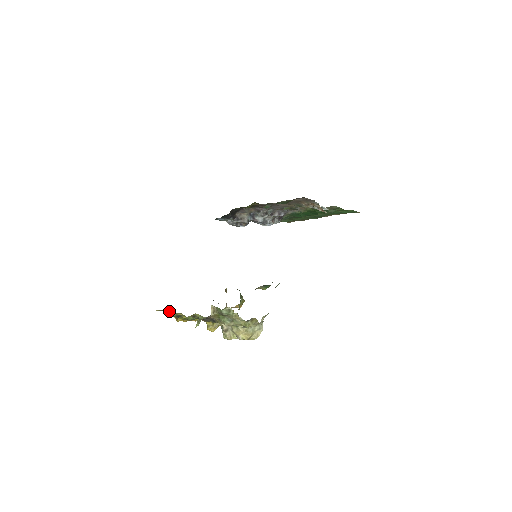
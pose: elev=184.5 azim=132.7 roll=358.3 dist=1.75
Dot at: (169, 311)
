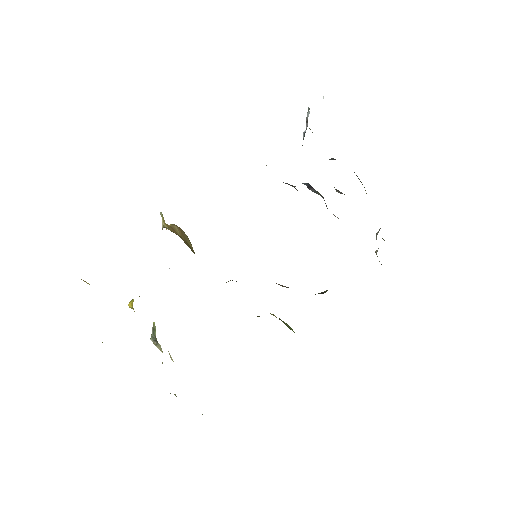
Dot at: occluded
